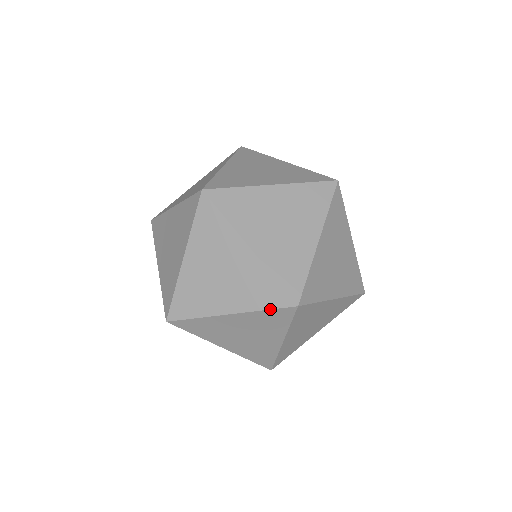
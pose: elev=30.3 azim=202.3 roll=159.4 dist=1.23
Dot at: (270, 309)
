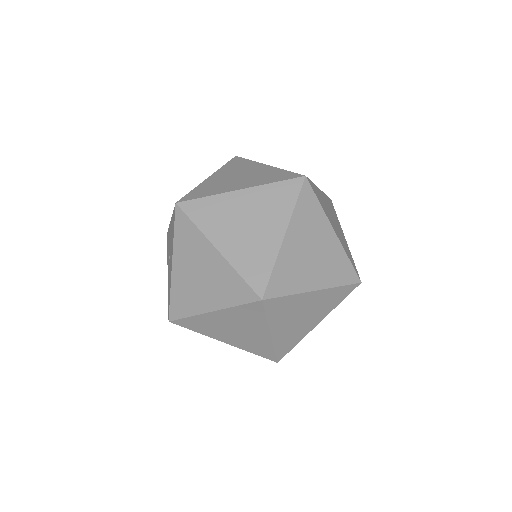
Dot at: occluded
